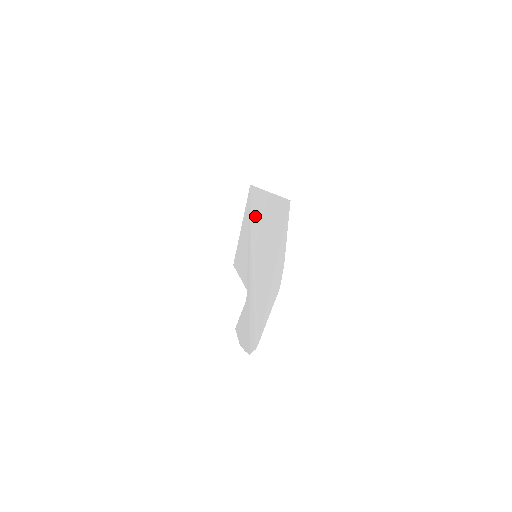
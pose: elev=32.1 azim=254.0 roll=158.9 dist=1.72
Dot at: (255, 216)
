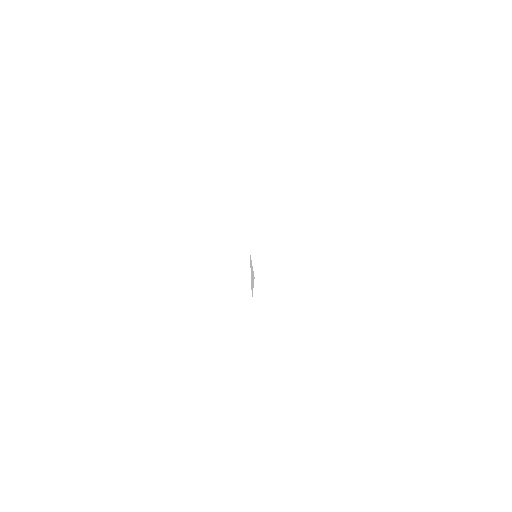
Dot at: occluded
